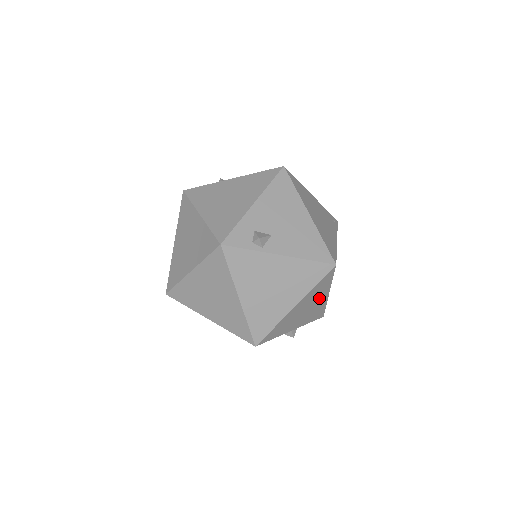
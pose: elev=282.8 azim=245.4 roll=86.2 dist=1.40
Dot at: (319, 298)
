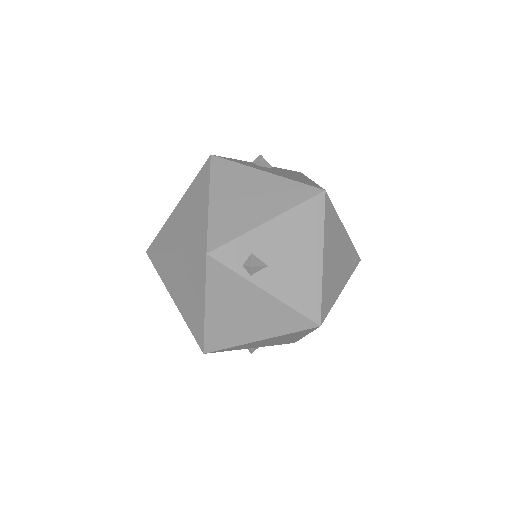
Dot at: (292, 337)
